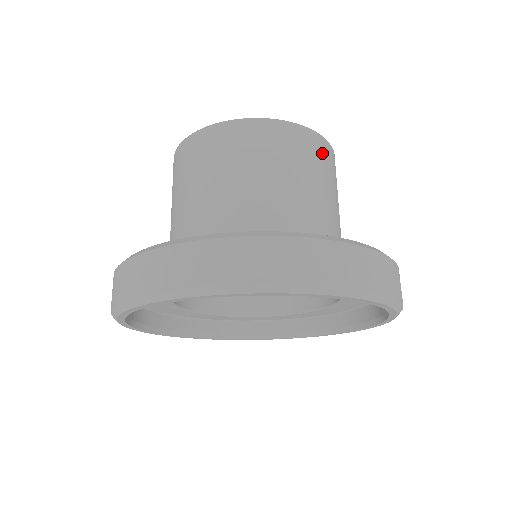
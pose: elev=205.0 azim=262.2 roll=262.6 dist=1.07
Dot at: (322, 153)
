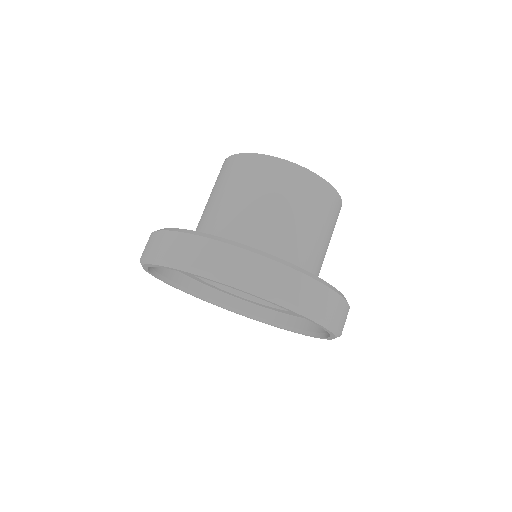
Dot at: (336, 210)
